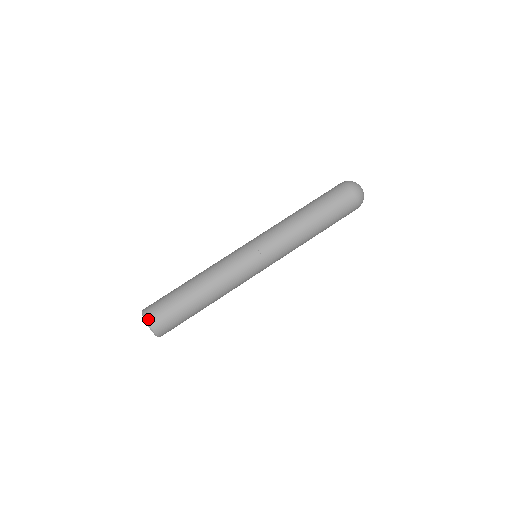
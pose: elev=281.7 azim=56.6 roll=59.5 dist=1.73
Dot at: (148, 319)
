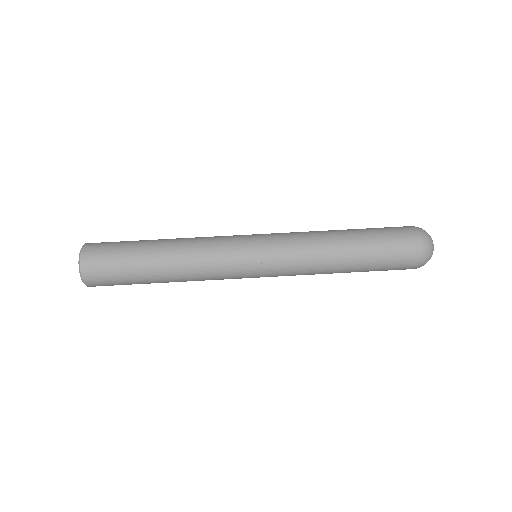
Dot at: (87, 244)
